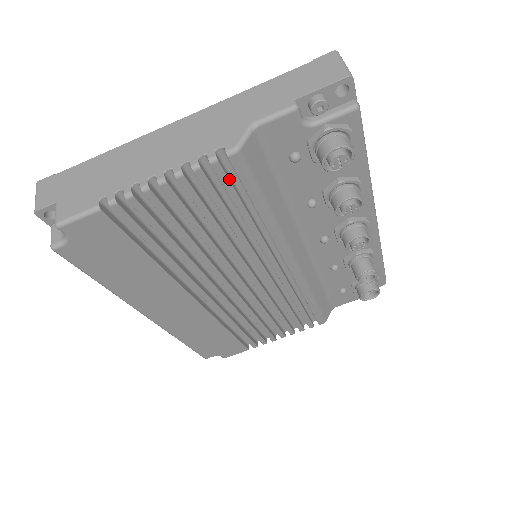
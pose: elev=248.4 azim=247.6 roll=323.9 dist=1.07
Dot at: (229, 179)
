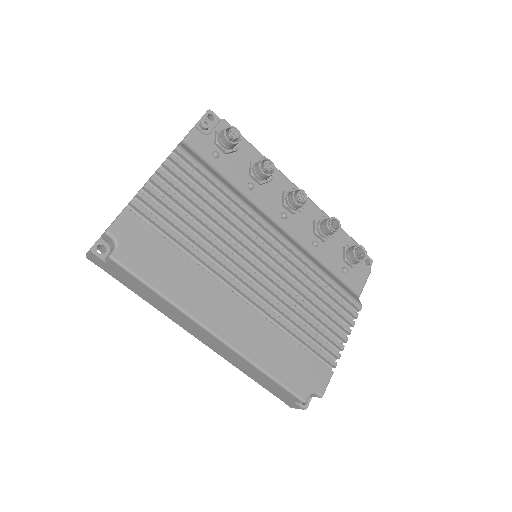
Dot at: (187, 167)
